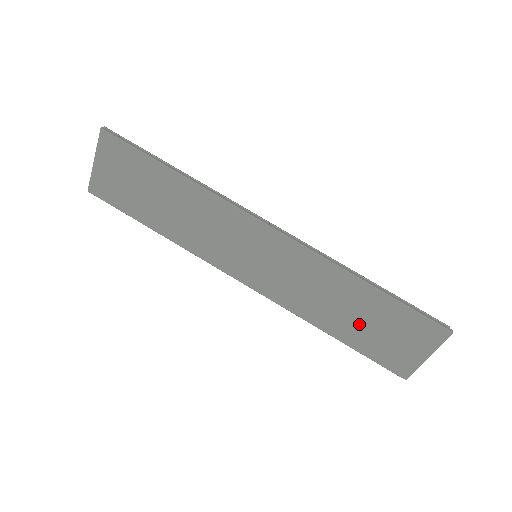
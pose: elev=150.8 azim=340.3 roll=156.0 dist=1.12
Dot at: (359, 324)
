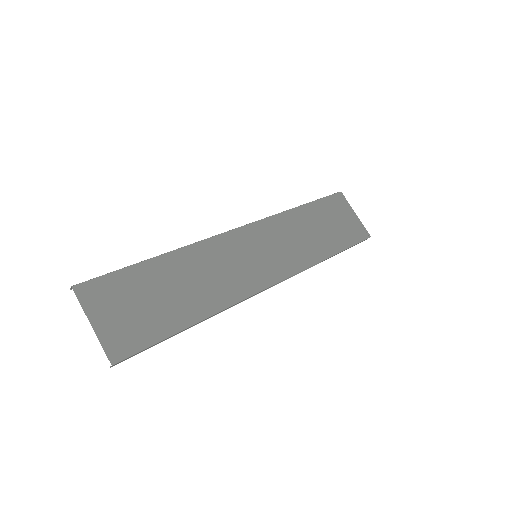
Dot at: (327, 232)
